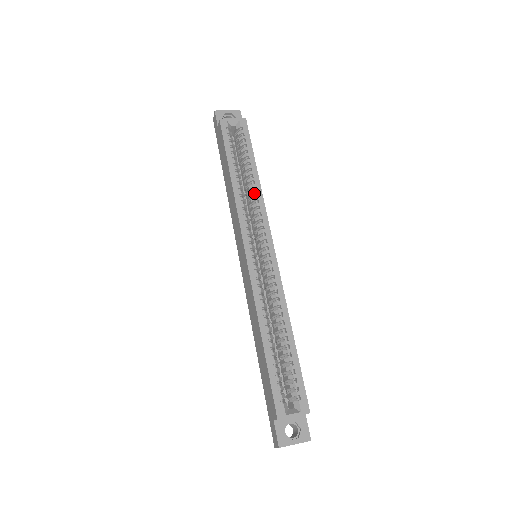
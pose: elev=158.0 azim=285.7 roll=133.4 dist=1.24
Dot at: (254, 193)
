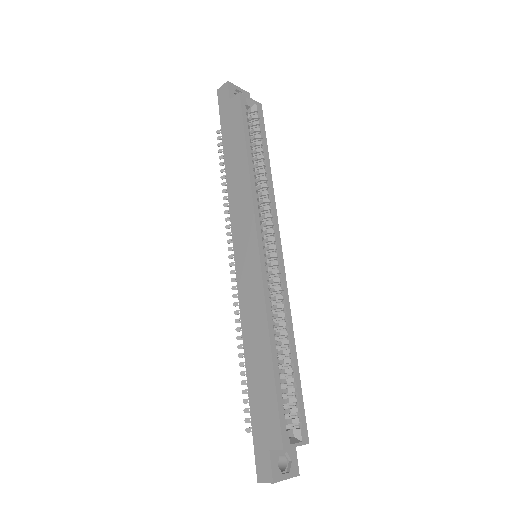
Dot at: (266, 187)
